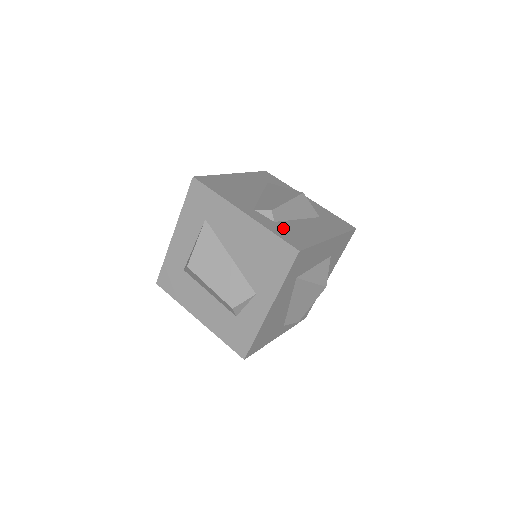
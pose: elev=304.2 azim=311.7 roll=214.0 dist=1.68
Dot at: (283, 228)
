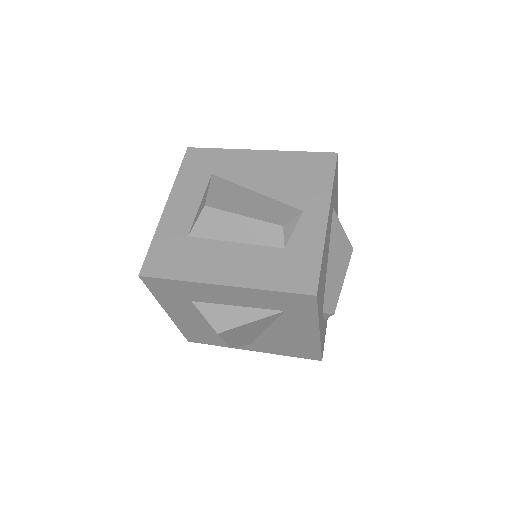
Dot at: occluded
